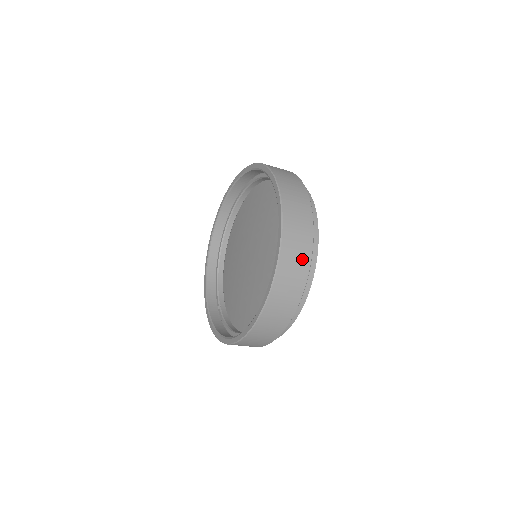
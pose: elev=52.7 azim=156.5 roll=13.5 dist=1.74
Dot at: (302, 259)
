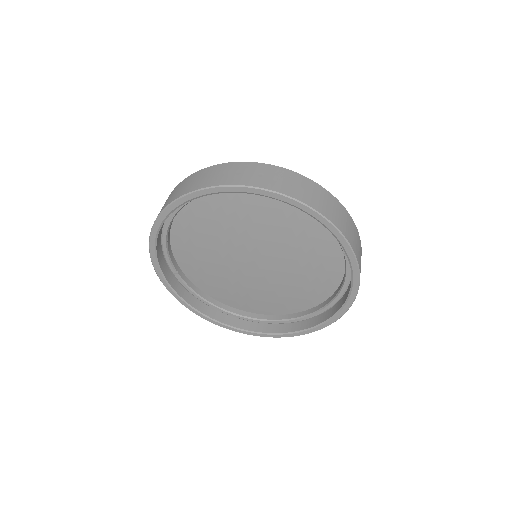
Dot at: occluded
